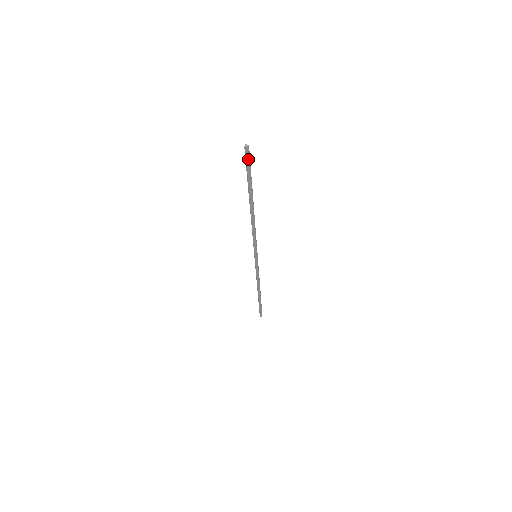
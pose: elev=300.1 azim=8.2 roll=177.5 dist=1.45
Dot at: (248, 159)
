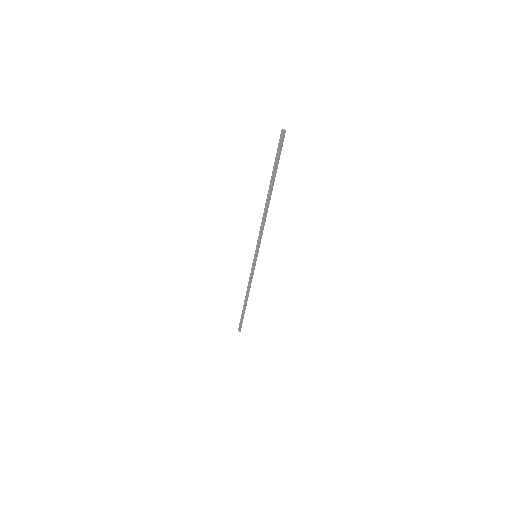
Dot at: (282, 144)
